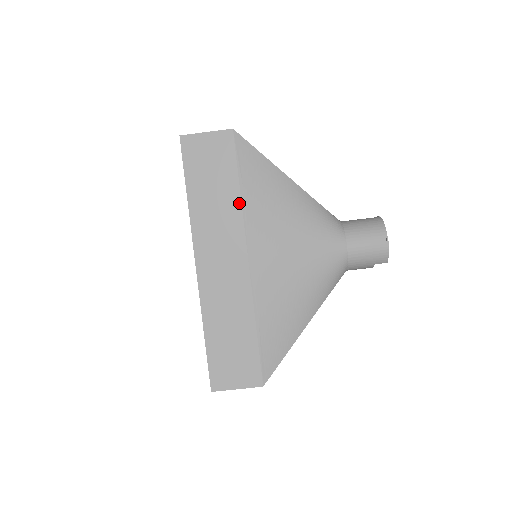
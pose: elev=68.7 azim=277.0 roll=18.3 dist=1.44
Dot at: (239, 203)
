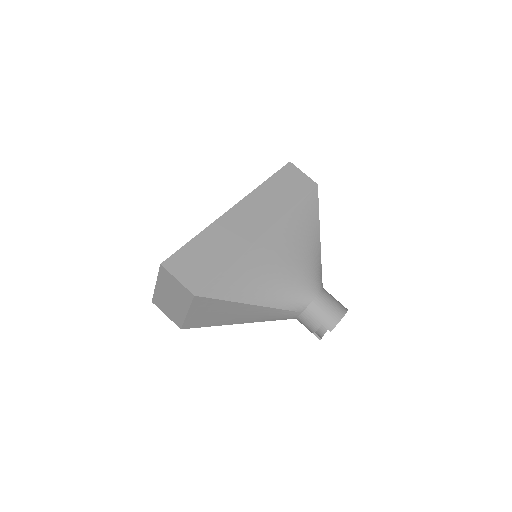
Dot at: (288, 209)
